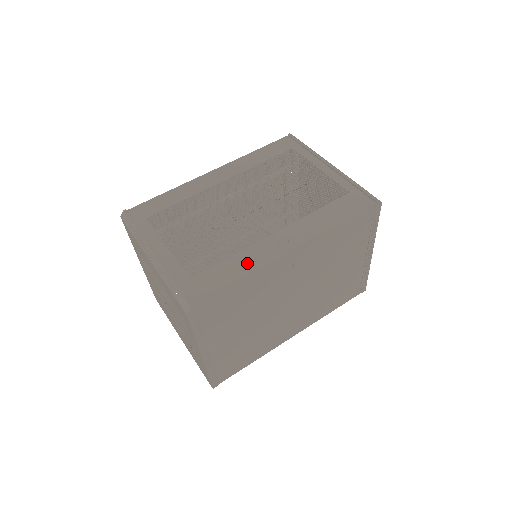
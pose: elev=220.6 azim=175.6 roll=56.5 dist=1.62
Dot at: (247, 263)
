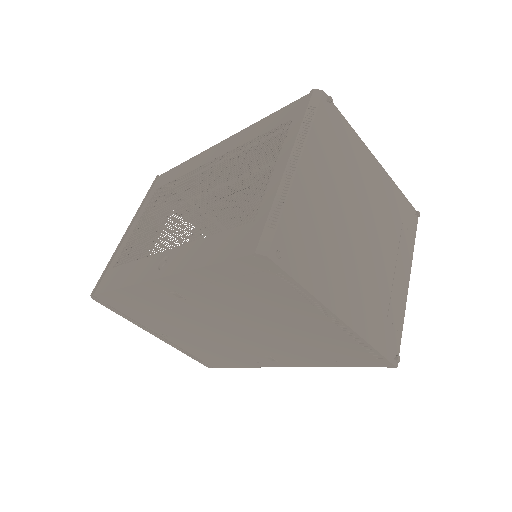
Dot at: (133, 274)
